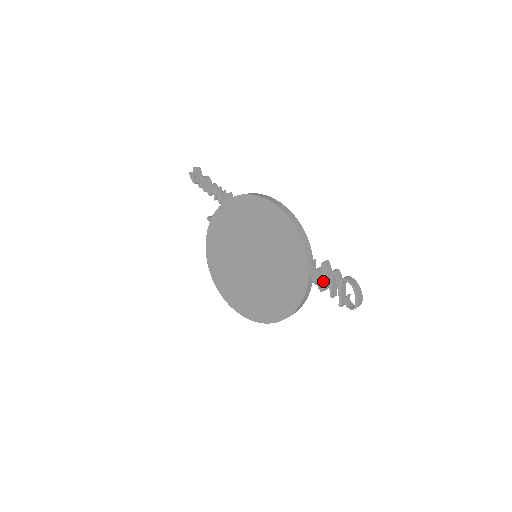
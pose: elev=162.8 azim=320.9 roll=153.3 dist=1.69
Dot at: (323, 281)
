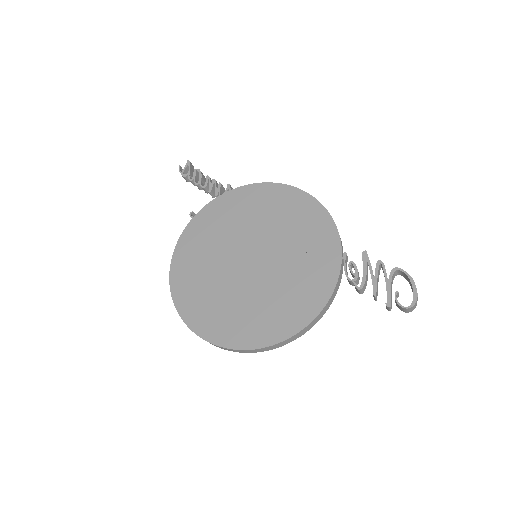
Dot at: (363, 274)
